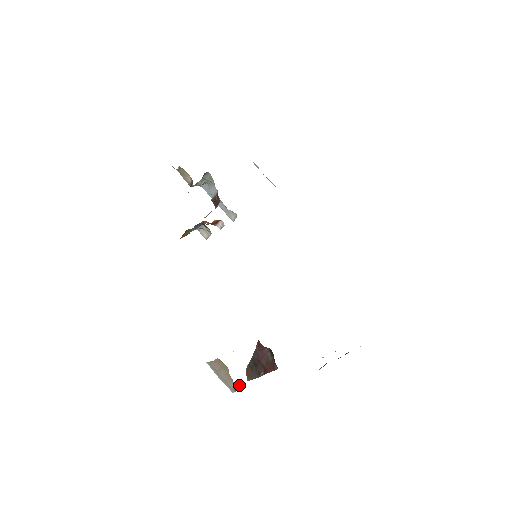
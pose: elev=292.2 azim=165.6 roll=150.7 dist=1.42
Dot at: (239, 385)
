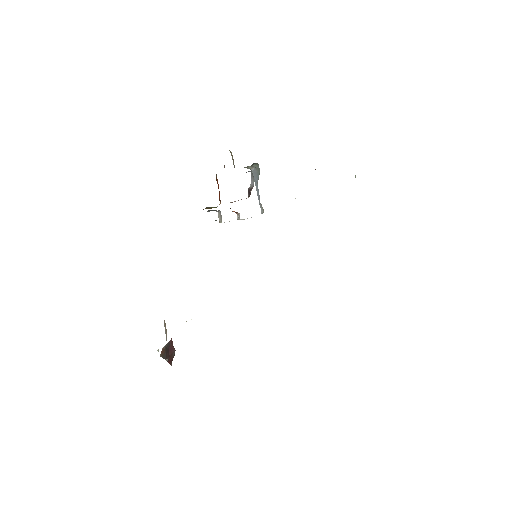
Dot at: occluded
